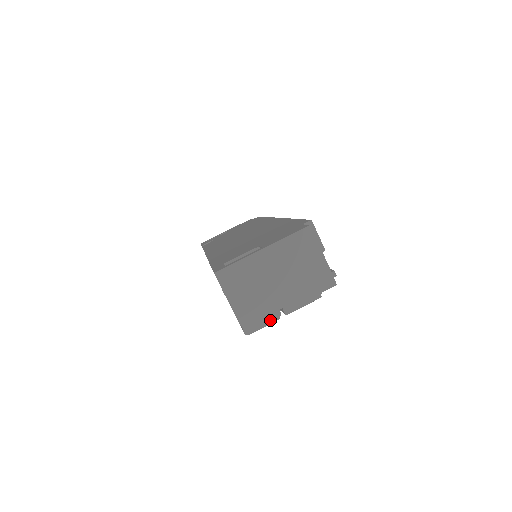
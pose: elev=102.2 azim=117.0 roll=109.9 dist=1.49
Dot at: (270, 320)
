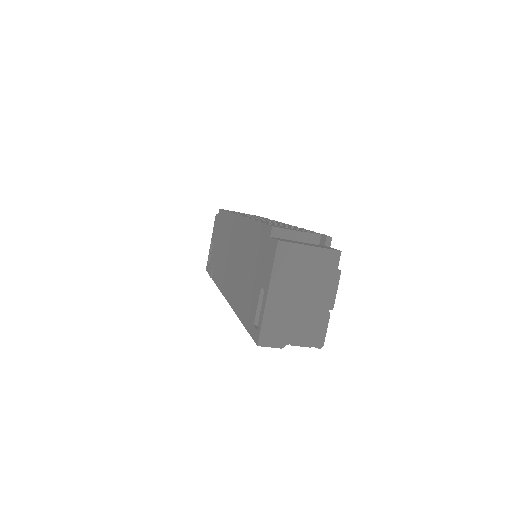
Dot at: (325, 321)
